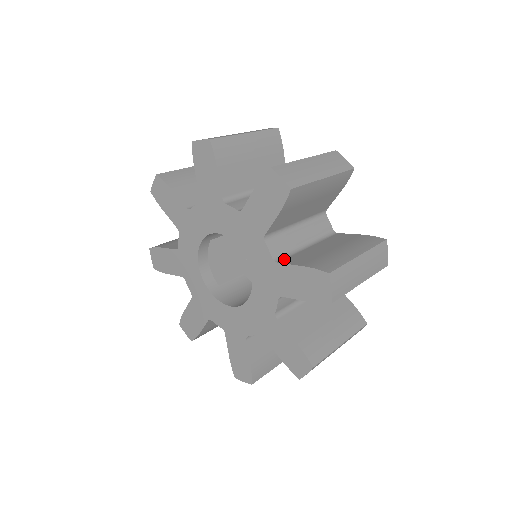
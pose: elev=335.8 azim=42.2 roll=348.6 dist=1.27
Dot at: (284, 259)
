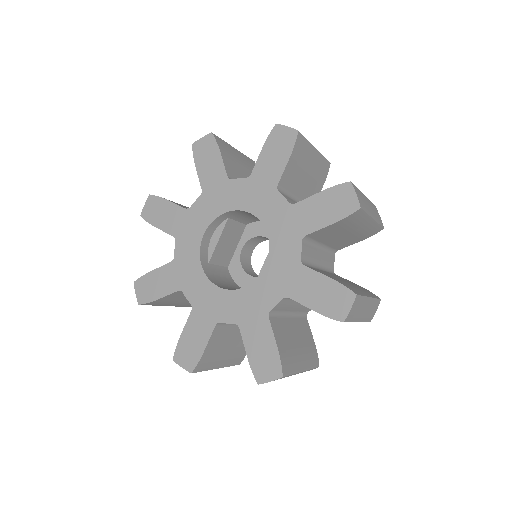
Dot at: (308, 266)
